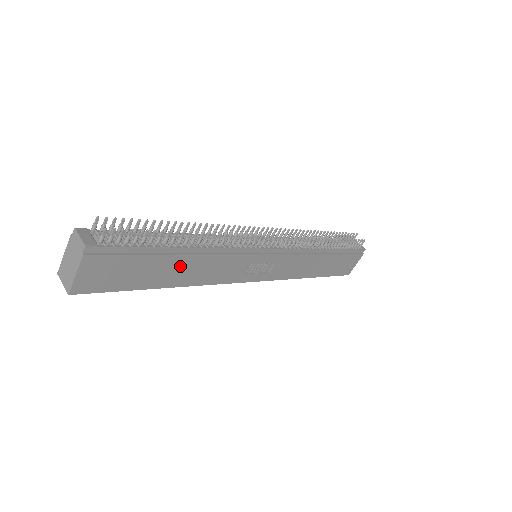
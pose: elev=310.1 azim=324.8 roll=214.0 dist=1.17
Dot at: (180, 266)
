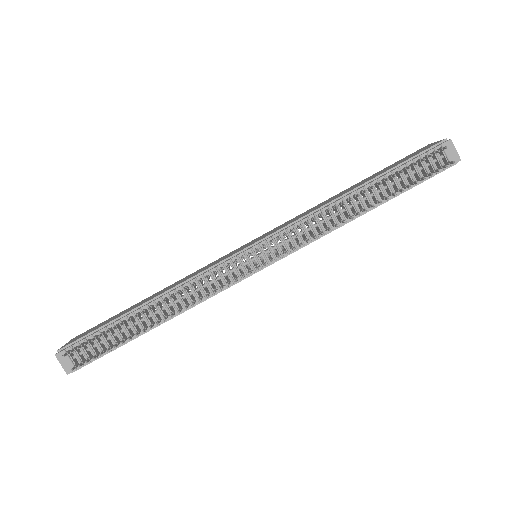
Dot at: occluded
